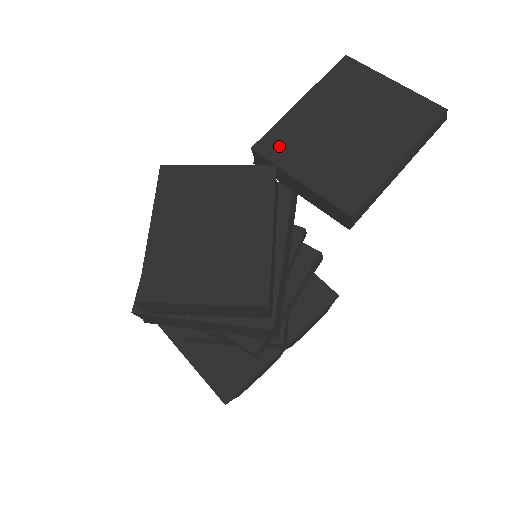
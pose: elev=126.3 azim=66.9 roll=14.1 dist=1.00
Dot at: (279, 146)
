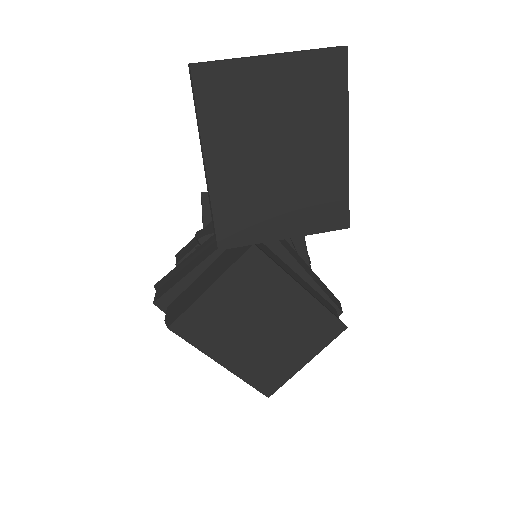
Dot at: (238, 227)
